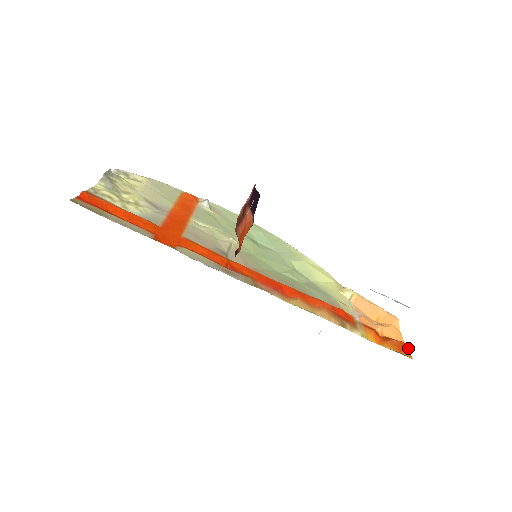
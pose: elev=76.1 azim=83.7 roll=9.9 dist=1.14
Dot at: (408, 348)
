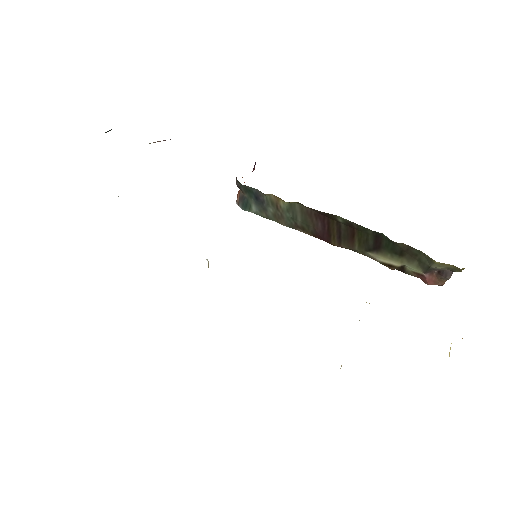
Dot at: occluded
